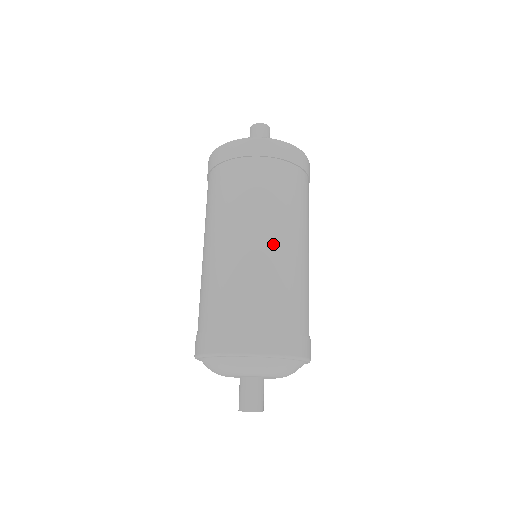
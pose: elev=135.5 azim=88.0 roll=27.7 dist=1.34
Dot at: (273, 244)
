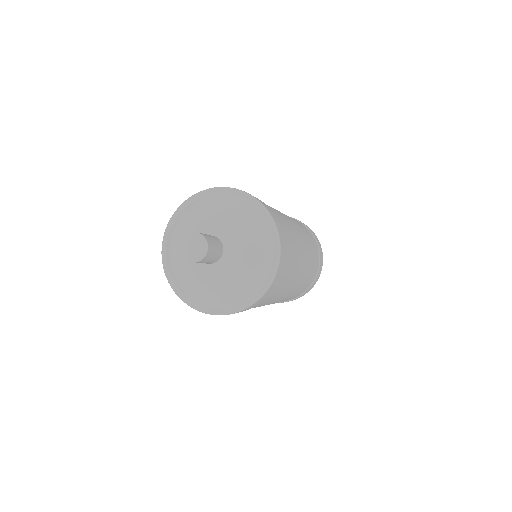
Dot at: occluded
